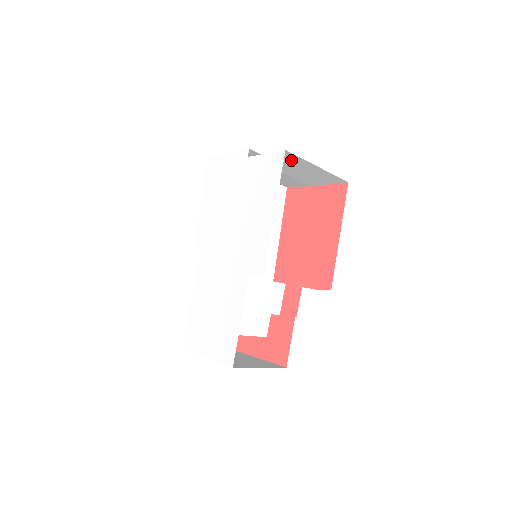
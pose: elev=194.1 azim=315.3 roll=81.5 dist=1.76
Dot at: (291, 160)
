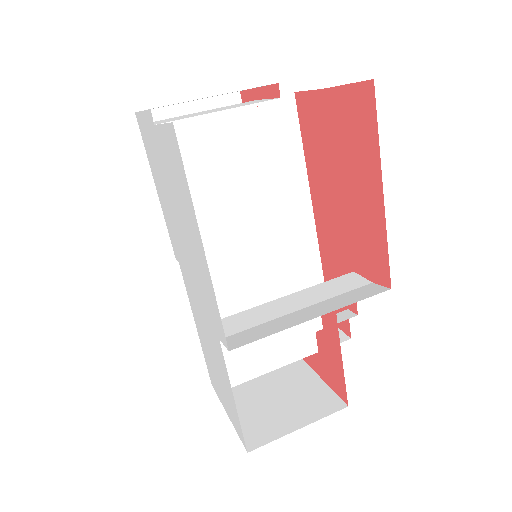
Dot at: occluded
